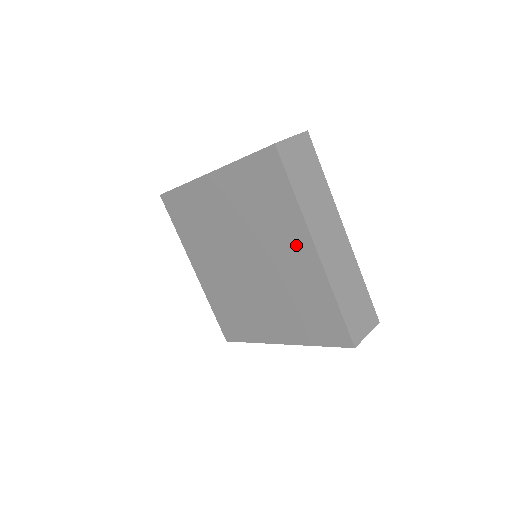
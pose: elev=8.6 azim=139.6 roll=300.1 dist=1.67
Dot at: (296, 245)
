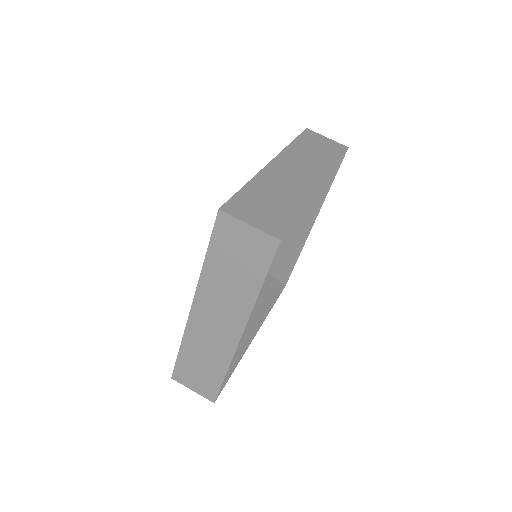
Dot at: occluded
